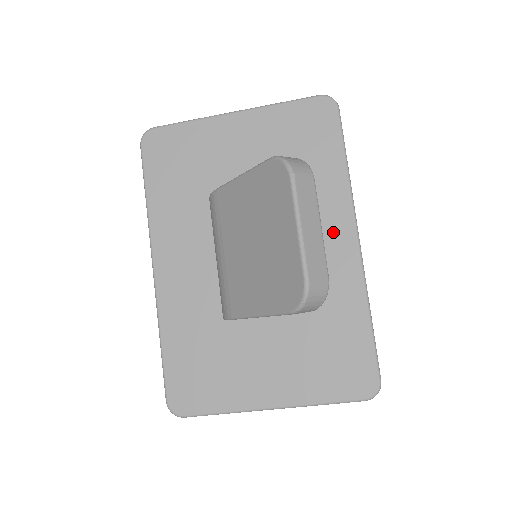
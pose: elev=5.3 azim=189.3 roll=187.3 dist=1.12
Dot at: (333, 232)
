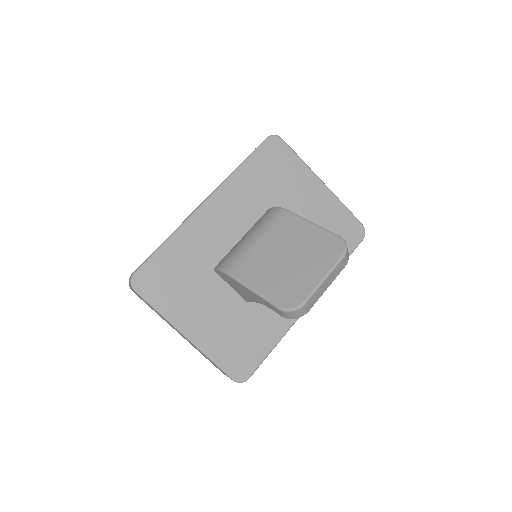
Dot at: occluded
